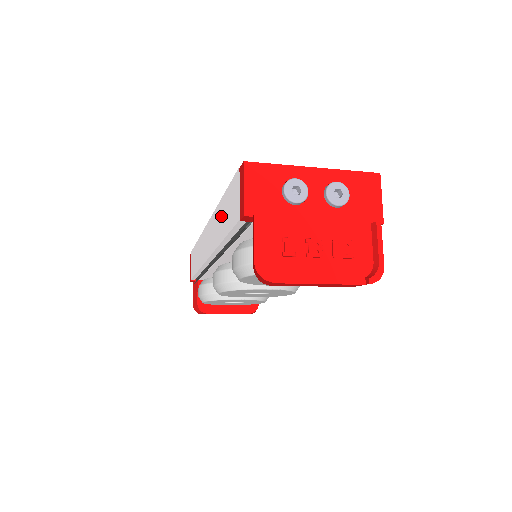
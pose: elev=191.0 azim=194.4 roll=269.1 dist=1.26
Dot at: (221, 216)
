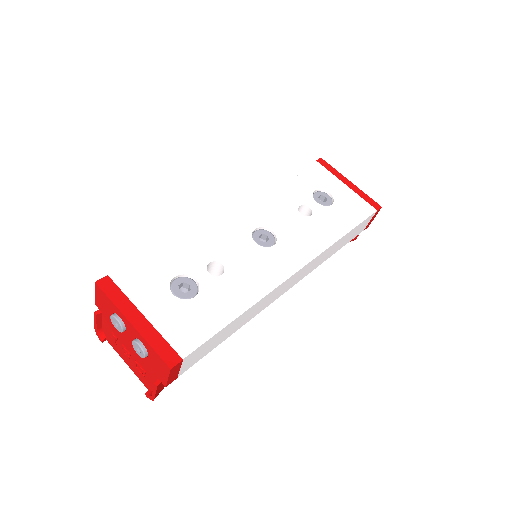
Dot at: occluded
